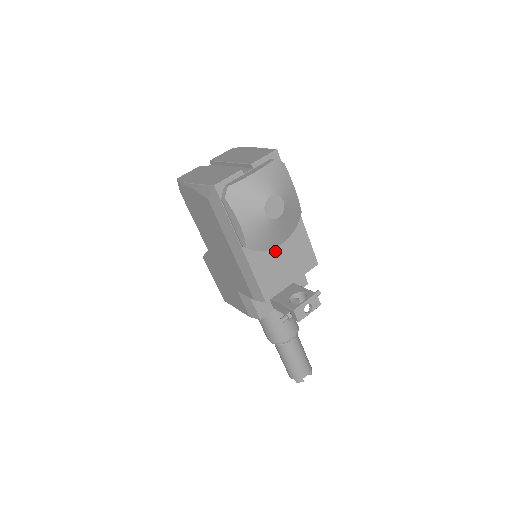
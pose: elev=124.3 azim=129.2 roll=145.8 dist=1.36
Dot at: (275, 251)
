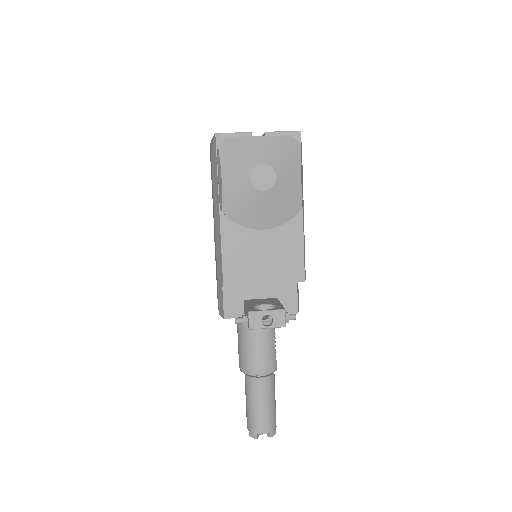
Dot at: (257, 236)
